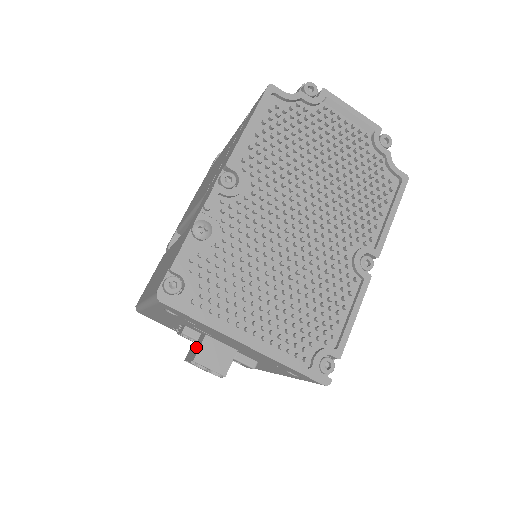
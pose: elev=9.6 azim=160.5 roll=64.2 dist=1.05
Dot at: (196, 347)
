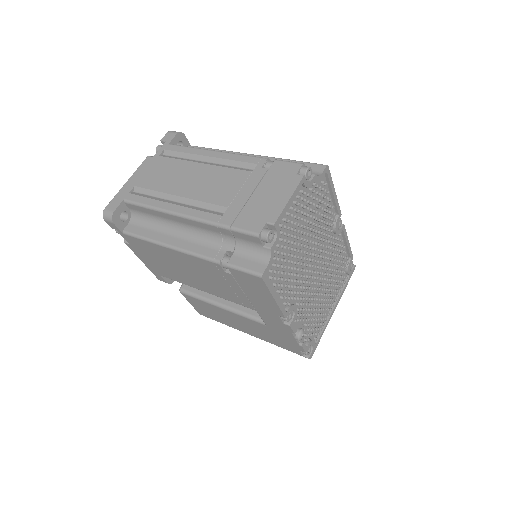
Dot at: occluded
